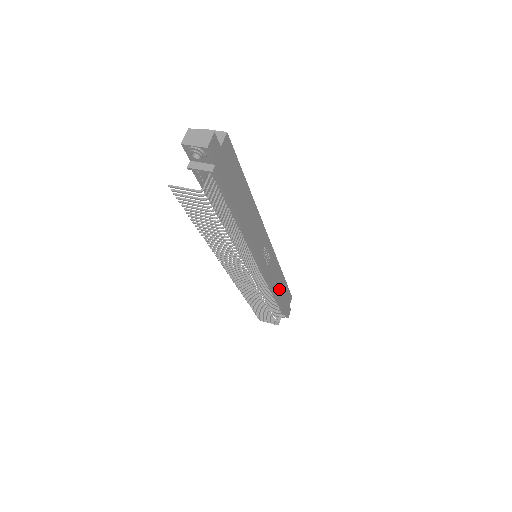
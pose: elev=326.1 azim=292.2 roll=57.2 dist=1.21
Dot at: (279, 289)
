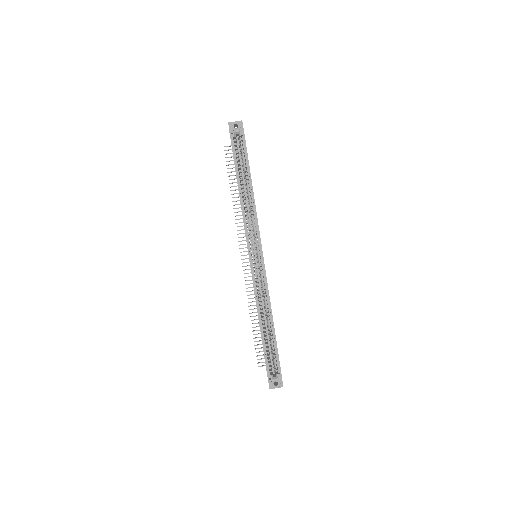
Dot at: occluded
